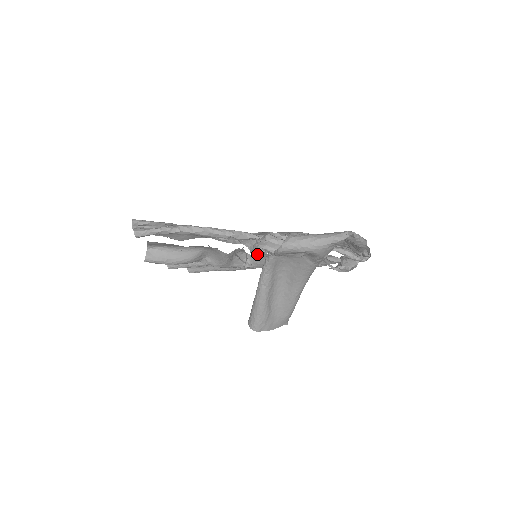
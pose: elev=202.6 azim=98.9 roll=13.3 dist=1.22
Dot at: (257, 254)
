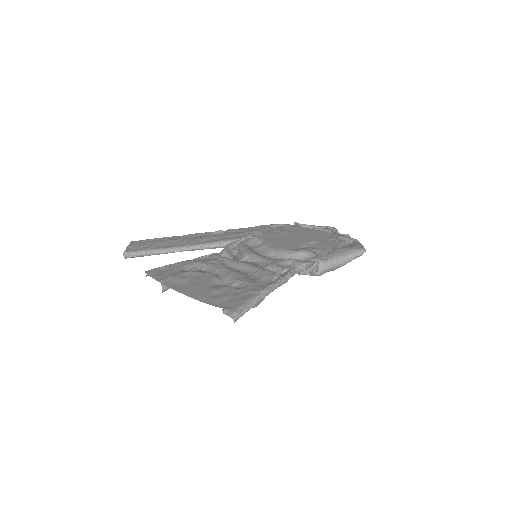
Dot at: occluded
